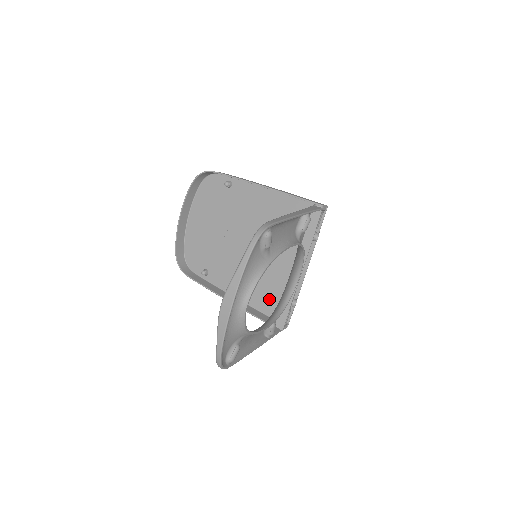
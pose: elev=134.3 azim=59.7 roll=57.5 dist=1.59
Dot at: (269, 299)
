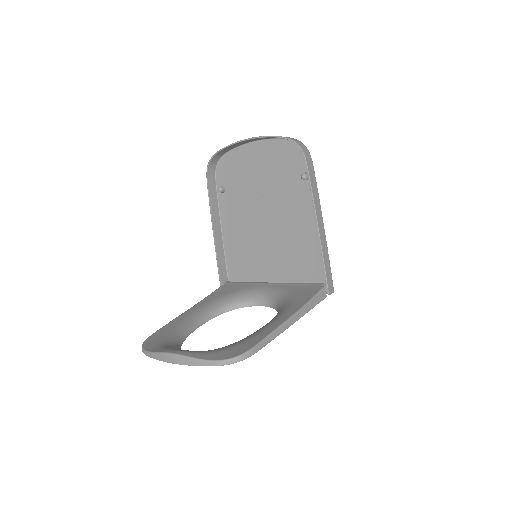
Dot at: (239, 265)
